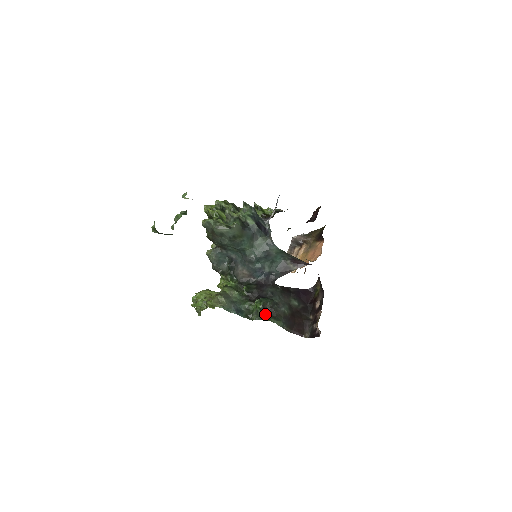
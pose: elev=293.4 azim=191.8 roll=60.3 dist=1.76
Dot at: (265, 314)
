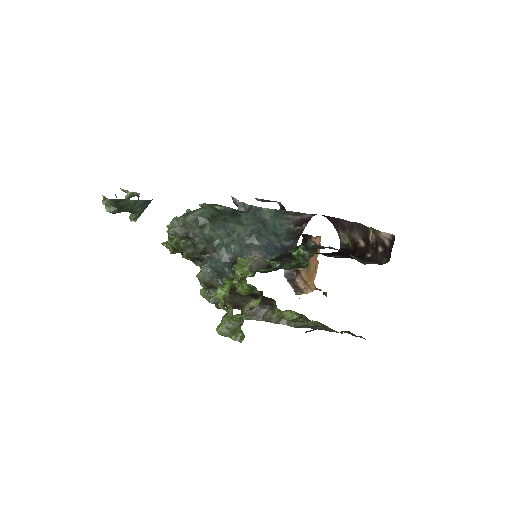
Dot at: (314, 250)
